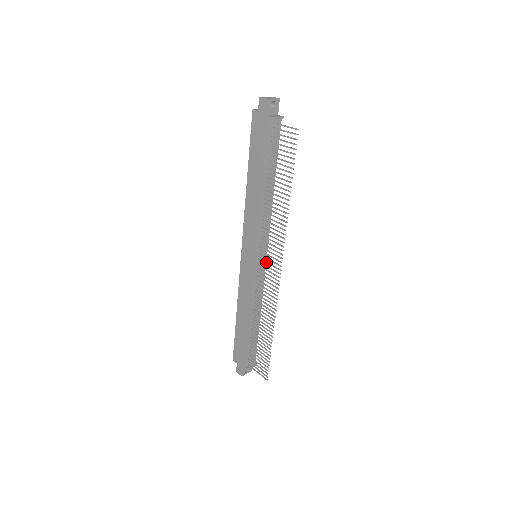
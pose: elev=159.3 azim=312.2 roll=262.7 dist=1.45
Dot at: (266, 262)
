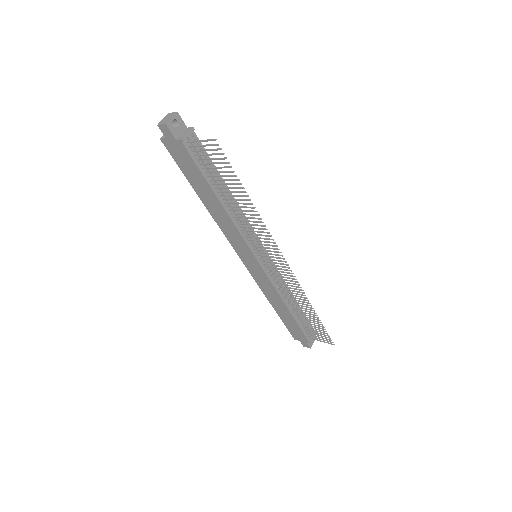
Dot at: occluded
